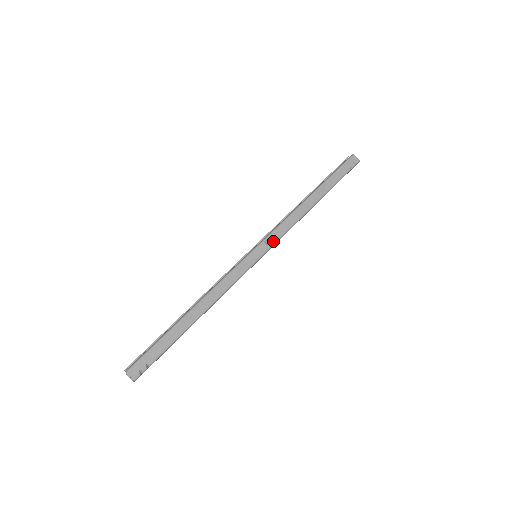
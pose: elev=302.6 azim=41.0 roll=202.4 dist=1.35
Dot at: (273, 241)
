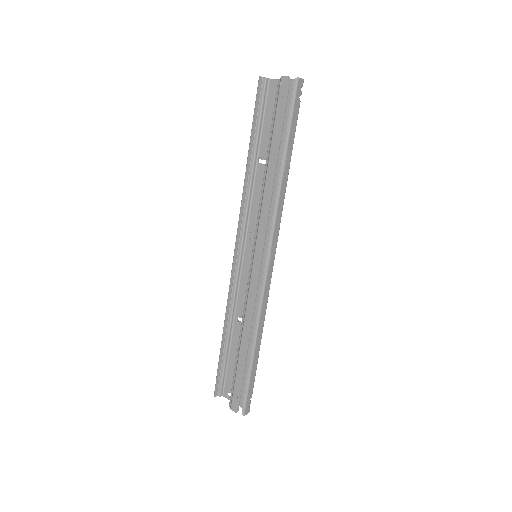
Dot at: (276, 246)
